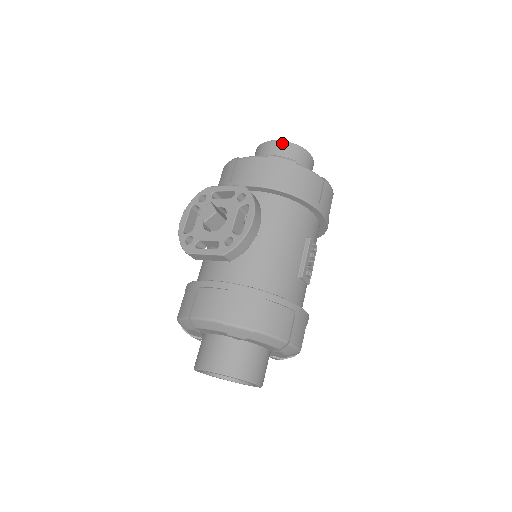
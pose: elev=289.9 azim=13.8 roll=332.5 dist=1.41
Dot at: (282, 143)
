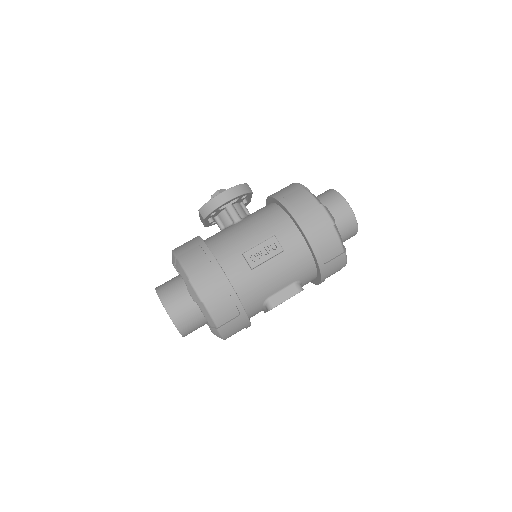
Dot at: (329, 190)
